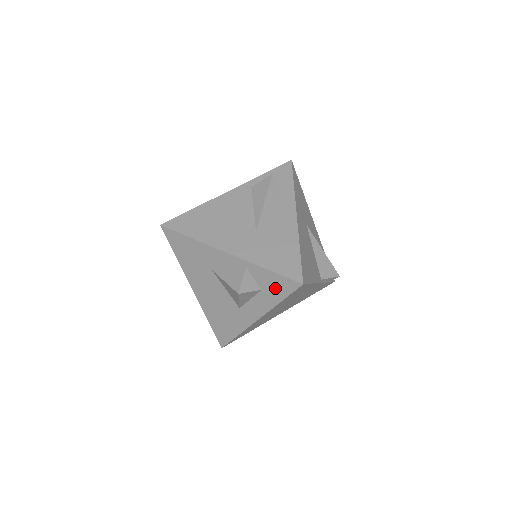
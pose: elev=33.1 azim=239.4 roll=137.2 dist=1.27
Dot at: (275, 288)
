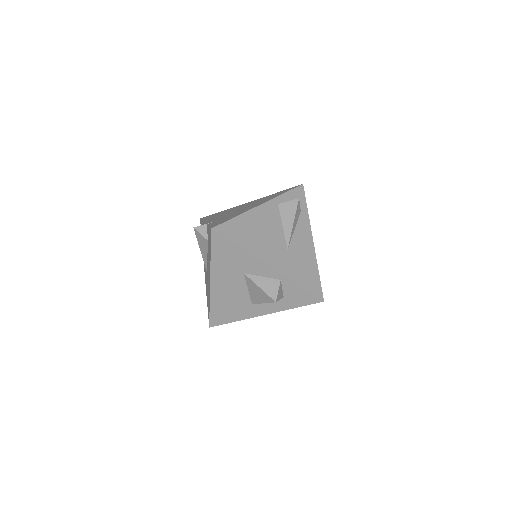
Dot at: (297, 299)
